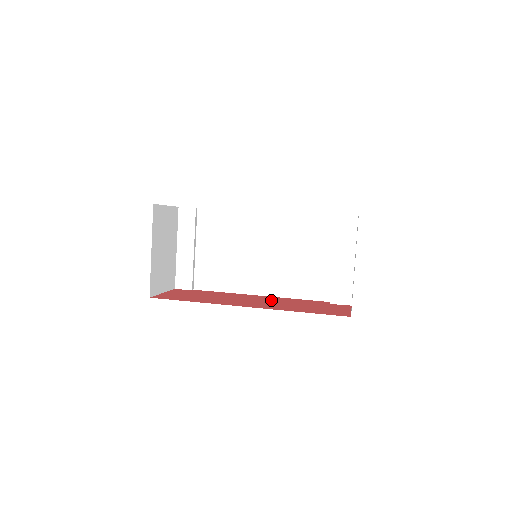
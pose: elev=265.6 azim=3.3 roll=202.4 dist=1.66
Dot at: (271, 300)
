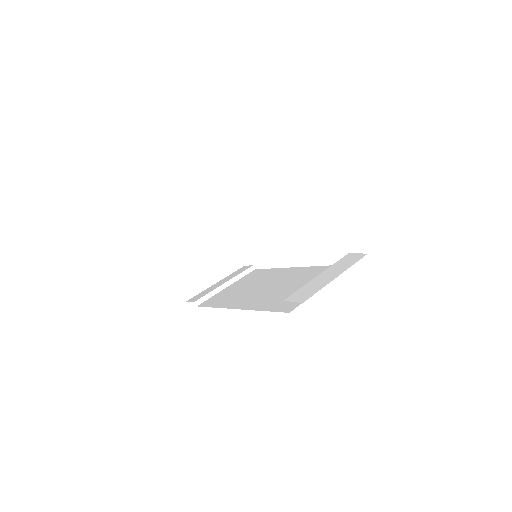
Dot at: occluded
